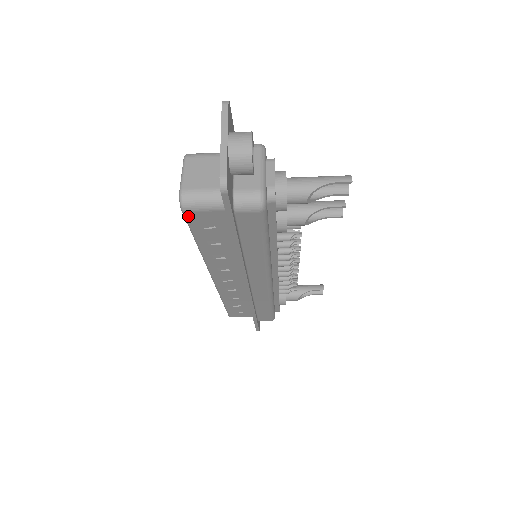
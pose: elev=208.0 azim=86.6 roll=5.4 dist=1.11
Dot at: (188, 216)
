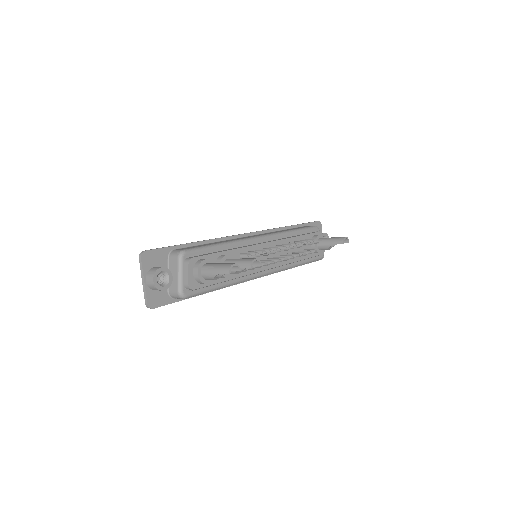
Dot at: occluded
